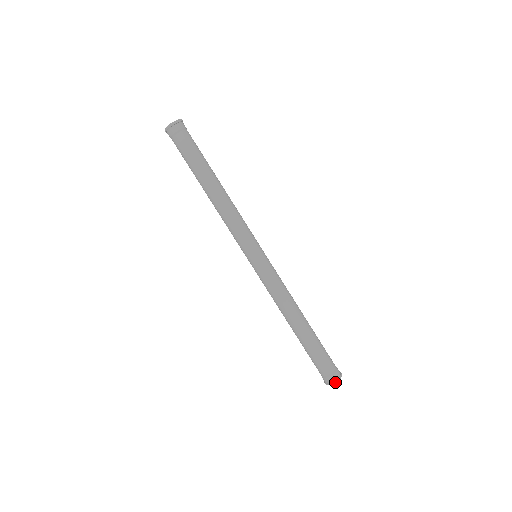
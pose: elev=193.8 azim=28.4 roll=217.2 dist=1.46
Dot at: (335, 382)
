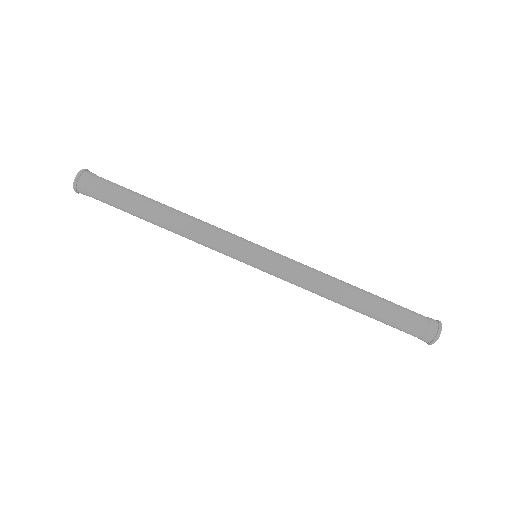
Dot at: (438, 337)
